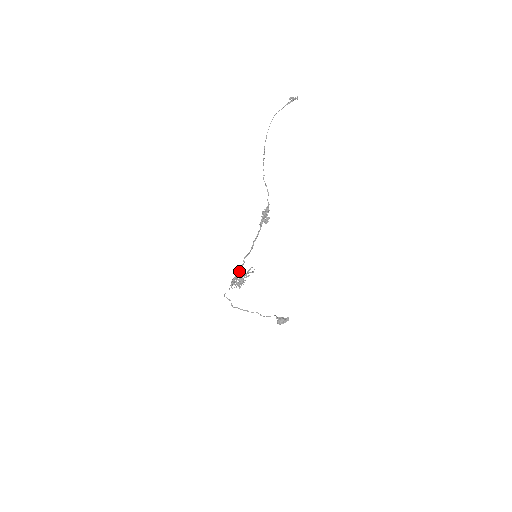
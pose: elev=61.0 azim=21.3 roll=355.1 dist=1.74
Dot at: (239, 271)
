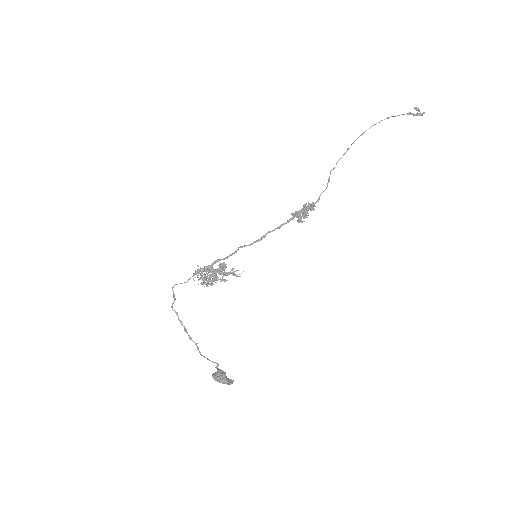
Dot at: (221, 259)
